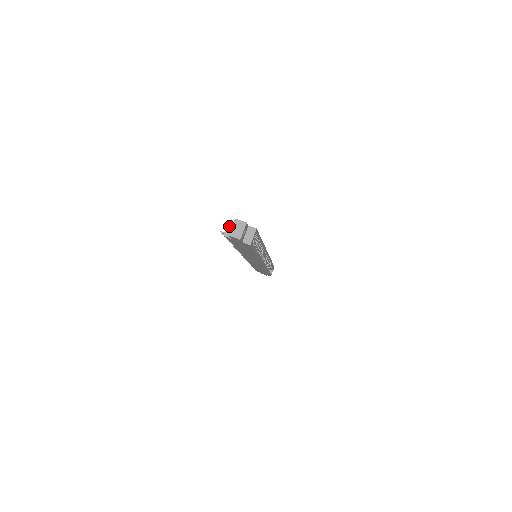
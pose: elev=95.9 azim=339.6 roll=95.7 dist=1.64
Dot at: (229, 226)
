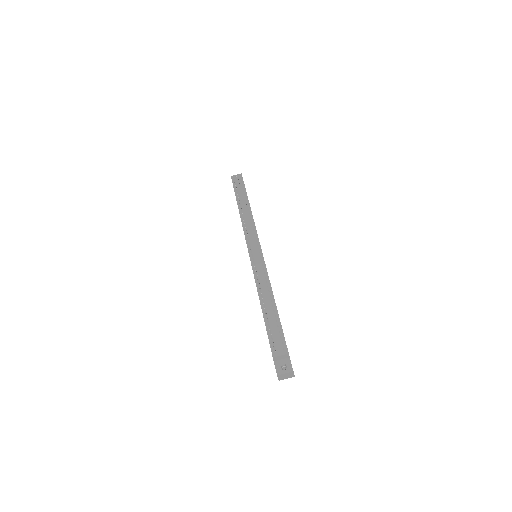
Dot at: (283, 356)
